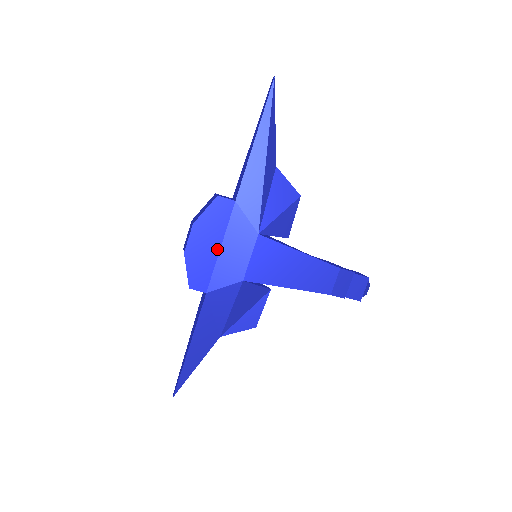
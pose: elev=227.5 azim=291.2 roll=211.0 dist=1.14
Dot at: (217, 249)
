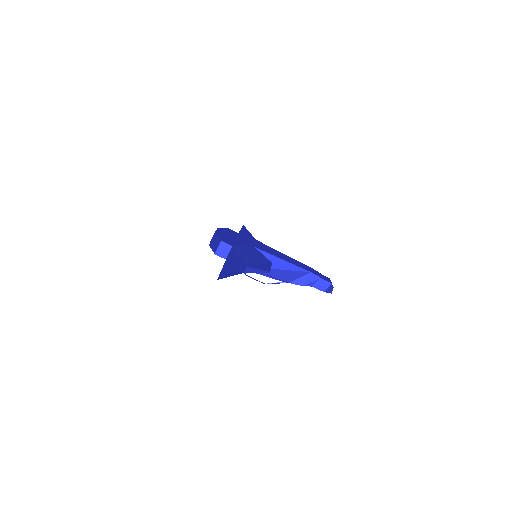
Dot at: (234, 239)
